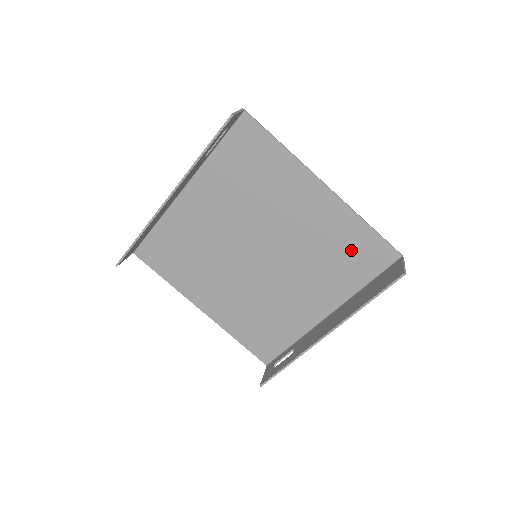
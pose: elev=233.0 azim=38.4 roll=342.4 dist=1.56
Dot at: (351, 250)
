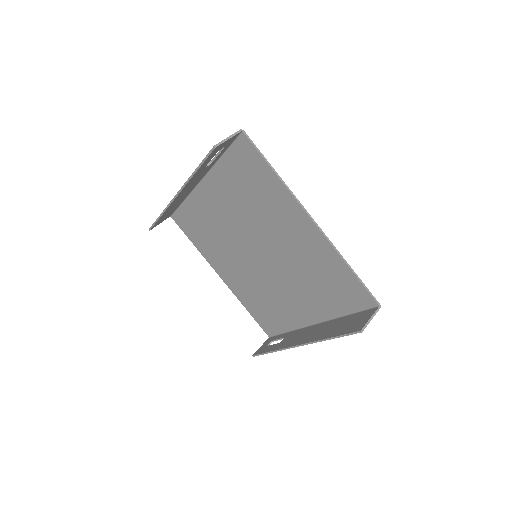
Dot at: (334, 282)
